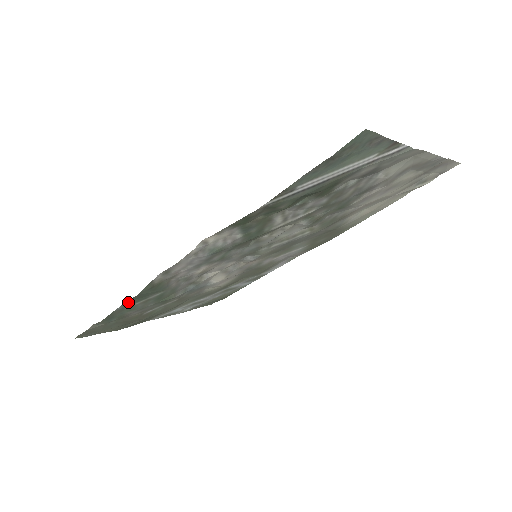
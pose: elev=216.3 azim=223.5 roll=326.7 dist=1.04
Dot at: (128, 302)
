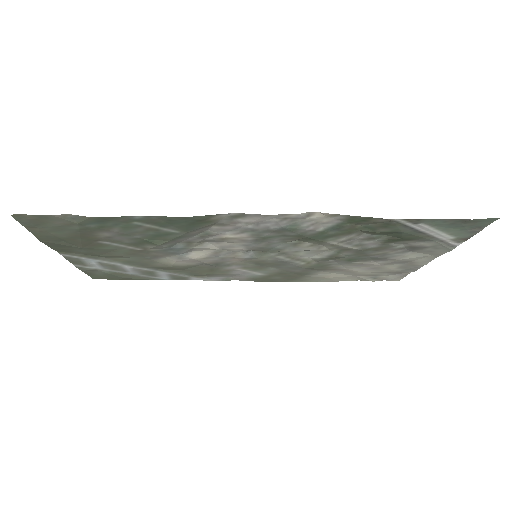
Dot at: (154, 218)
